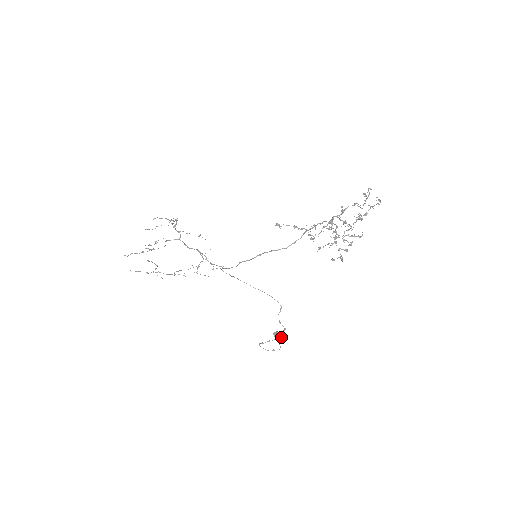
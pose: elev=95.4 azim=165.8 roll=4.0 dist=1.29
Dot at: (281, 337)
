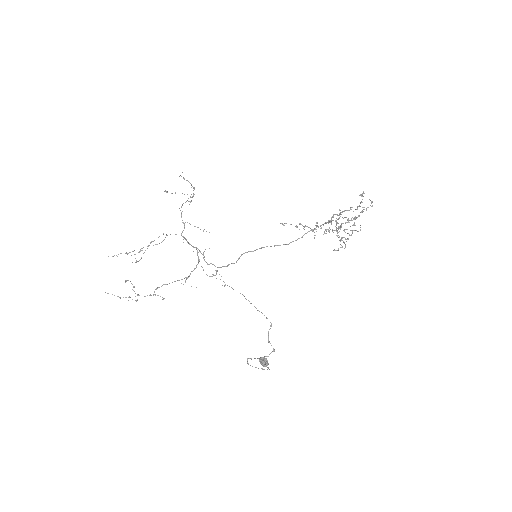
Dot at: (268, 363)
